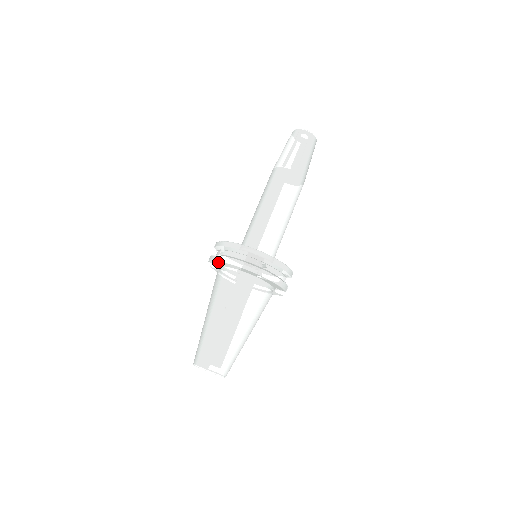
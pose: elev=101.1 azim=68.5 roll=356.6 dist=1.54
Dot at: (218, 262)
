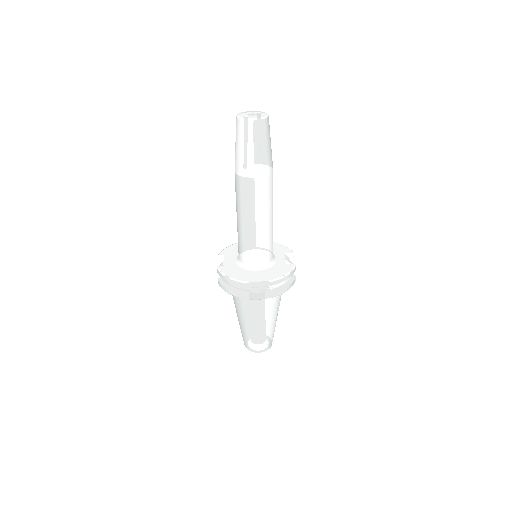
Dot at: occluded
